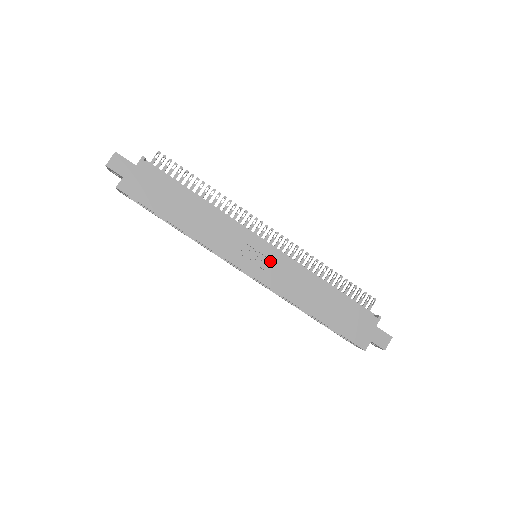
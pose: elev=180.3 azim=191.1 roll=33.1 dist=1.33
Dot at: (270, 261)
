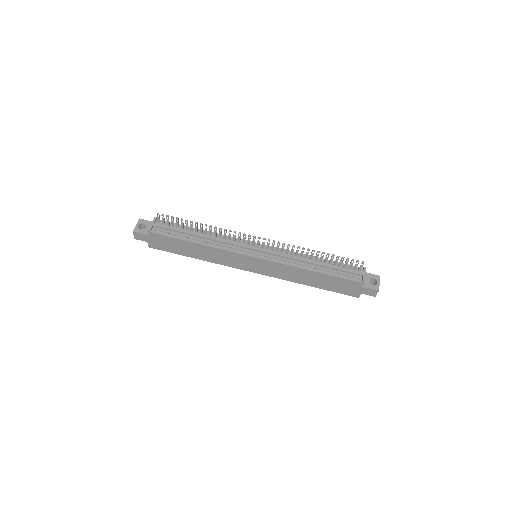
Dot at: (263, 265)
